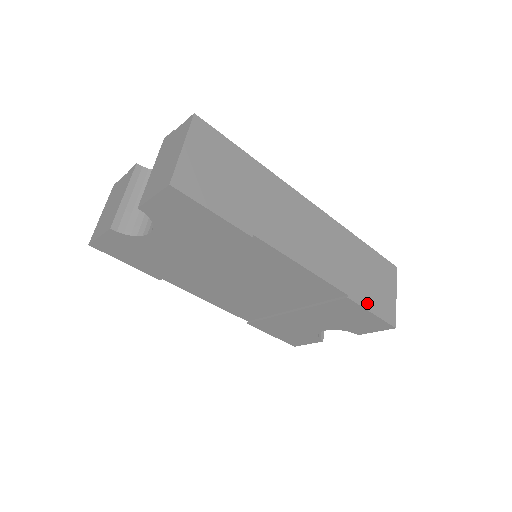
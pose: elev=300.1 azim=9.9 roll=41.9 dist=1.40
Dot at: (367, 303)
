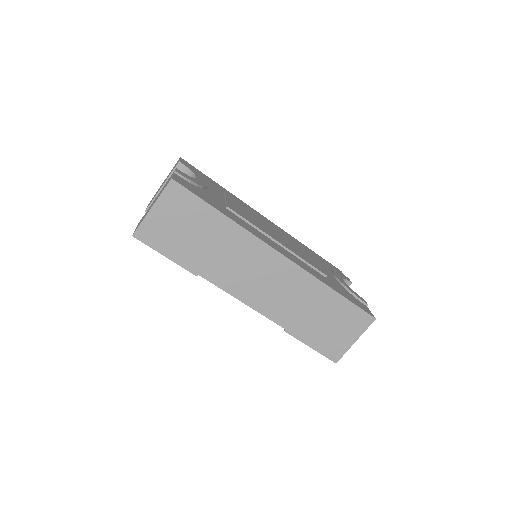
Dot at: (308, 339)
